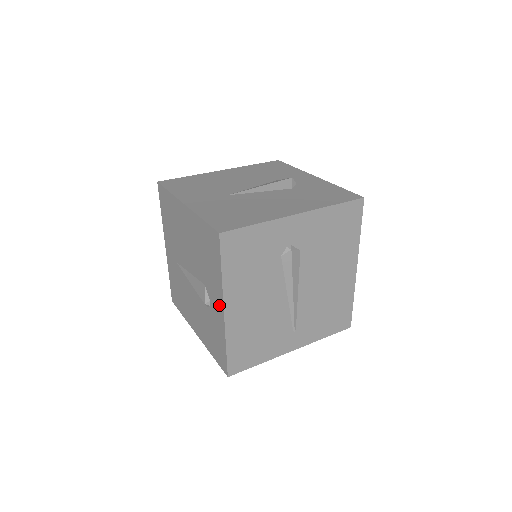
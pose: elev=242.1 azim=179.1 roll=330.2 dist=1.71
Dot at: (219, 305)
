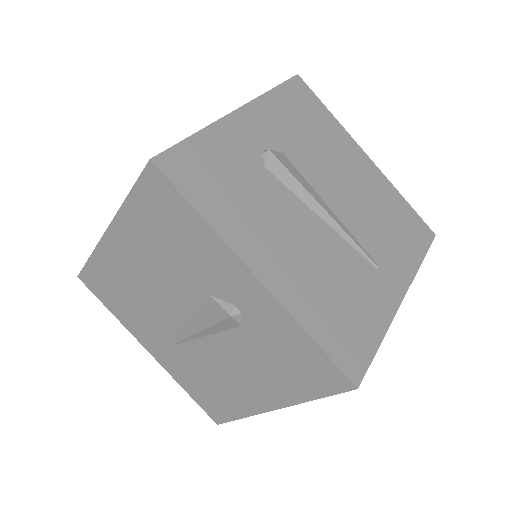
Dot at: (244, 281)
